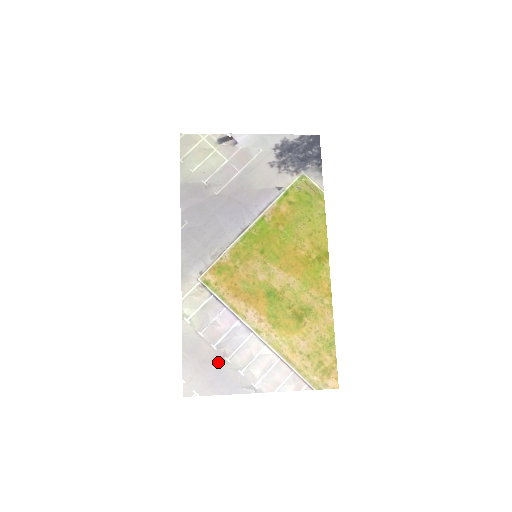
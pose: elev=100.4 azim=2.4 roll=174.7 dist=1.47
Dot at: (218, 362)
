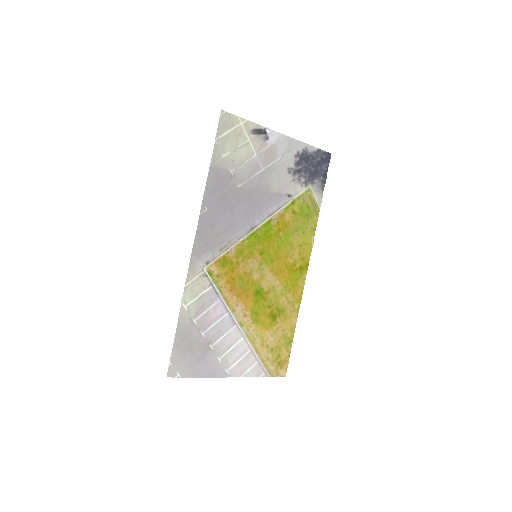
Dot at: (203, 348)
